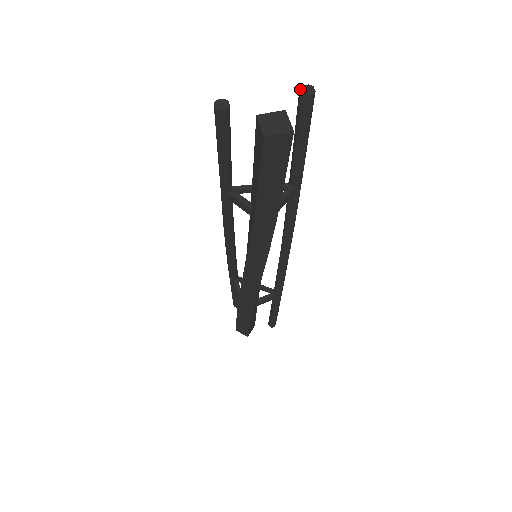
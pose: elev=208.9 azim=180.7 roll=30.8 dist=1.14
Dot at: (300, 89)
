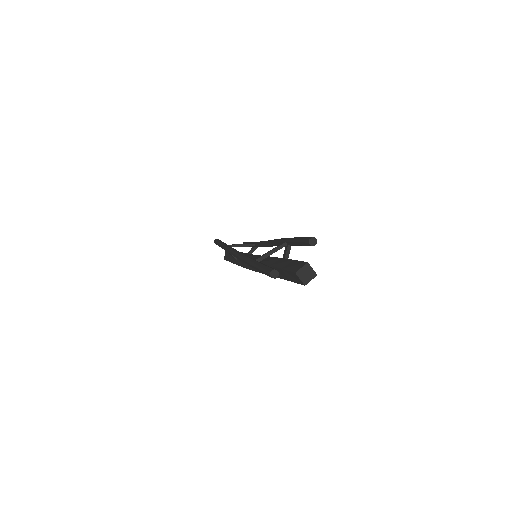
Dot at: (309, 243)
